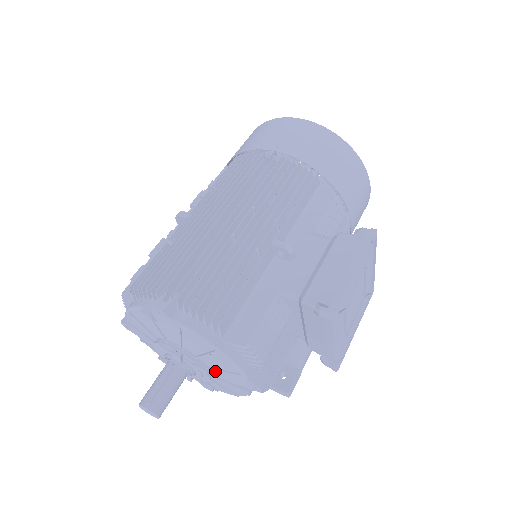
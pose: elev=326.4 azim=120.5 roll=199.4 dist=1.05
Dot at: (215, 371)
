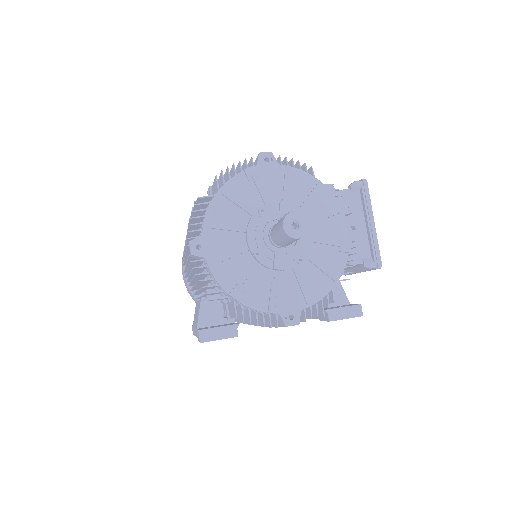
Dot at: (316, 228)
